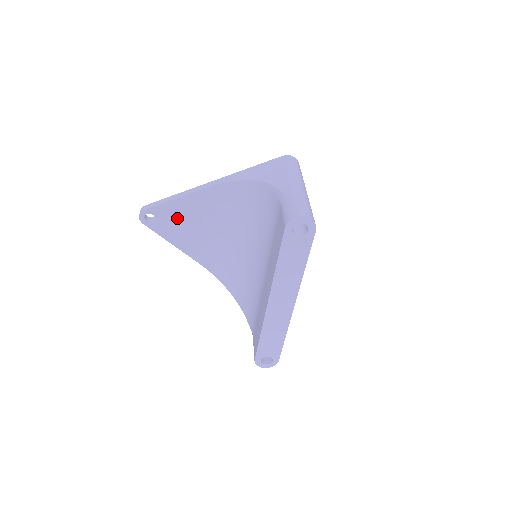
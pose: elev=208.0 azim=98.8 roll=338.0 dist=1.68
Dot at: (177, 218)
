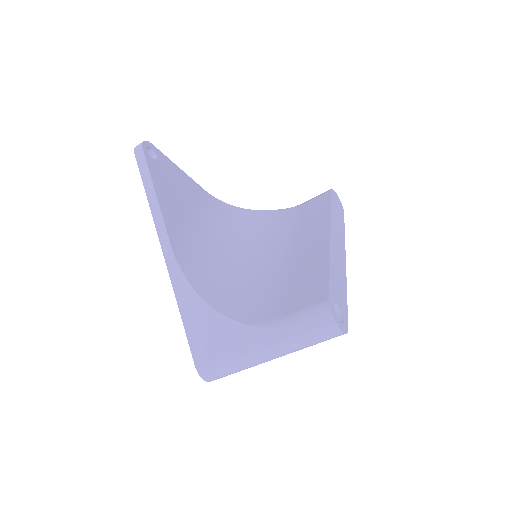
Dot at: (174, 181)
